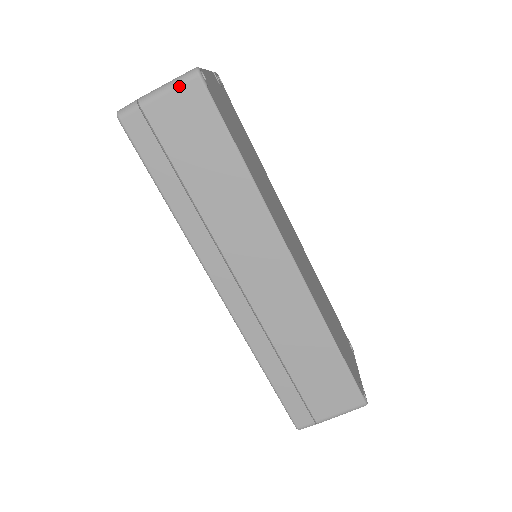
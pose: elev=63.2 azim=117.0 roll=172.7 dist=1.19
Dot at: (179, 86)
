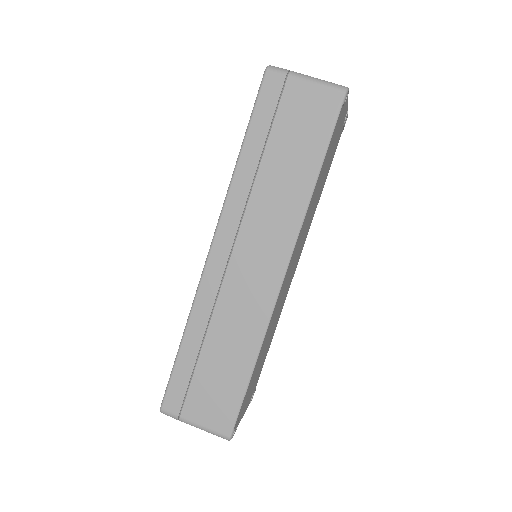
Dot at: (326, 87)
